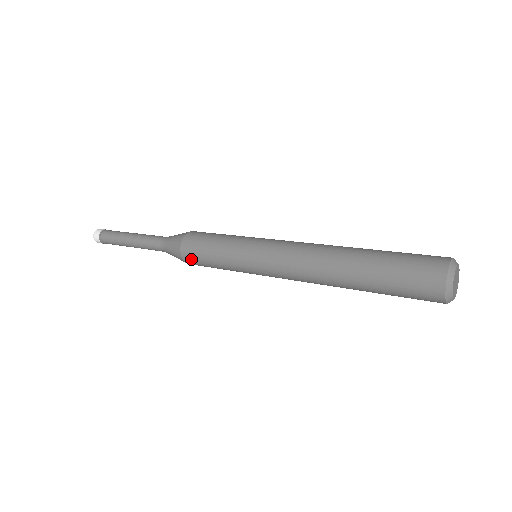
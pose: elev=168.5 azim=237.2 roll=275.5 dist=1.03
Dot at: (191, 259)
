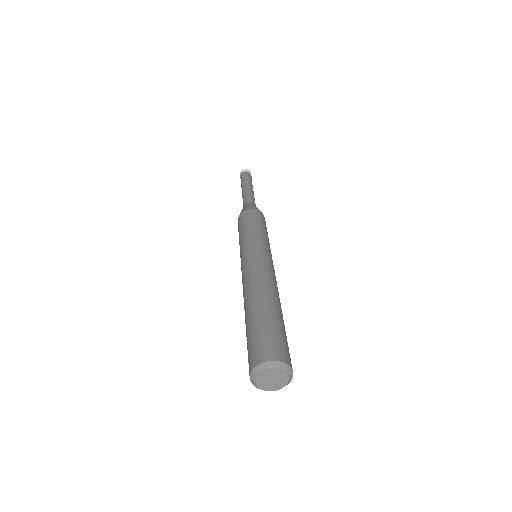
Dot at: occluded
